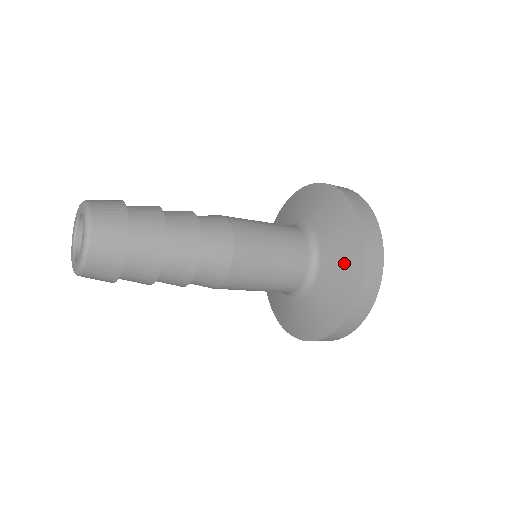
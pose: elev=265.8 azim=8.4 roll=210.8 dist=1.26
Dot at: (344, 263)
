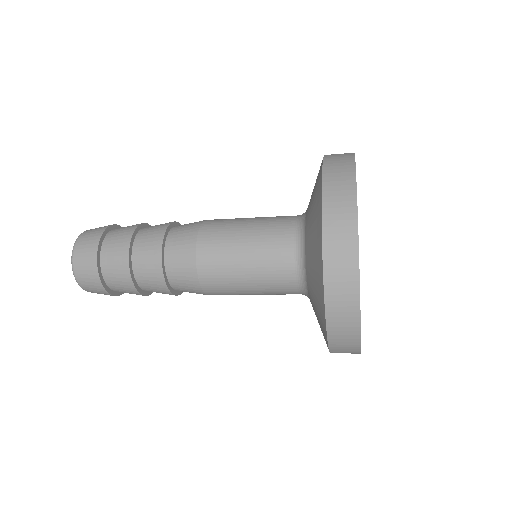
Dot at: (316, 297)
